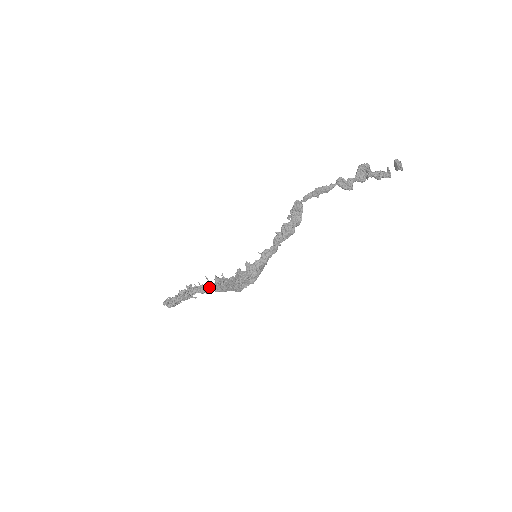
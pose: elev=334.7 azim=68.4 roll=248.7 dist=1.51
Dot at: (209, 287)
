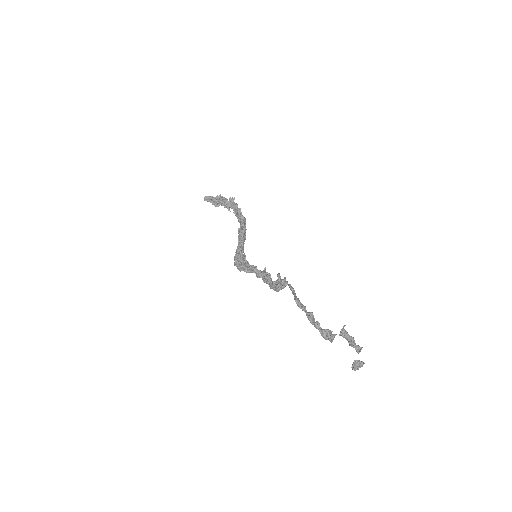
Dot at: (238, 219)
